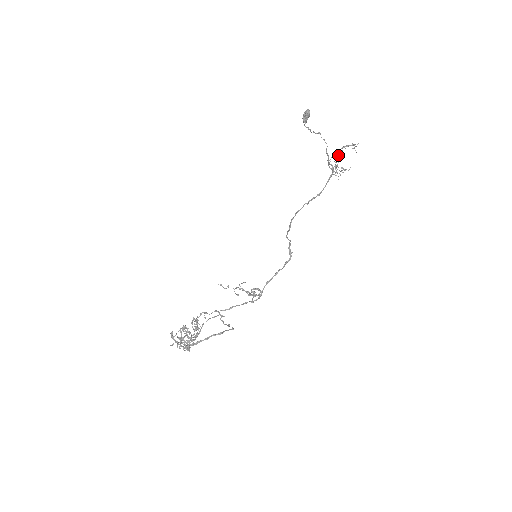
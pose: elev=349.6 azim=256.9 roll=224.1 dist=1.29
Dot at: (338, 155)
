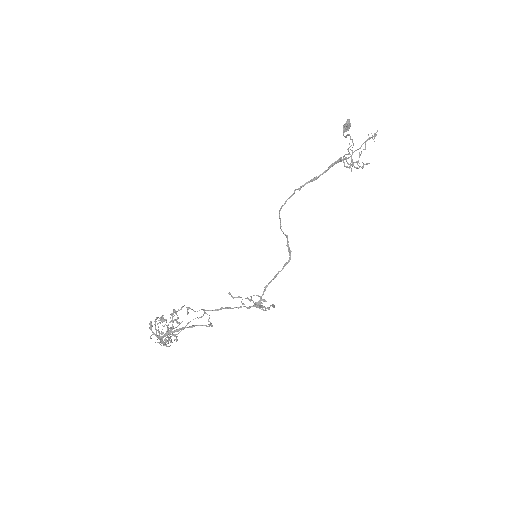
Dot at: (361, 151)
